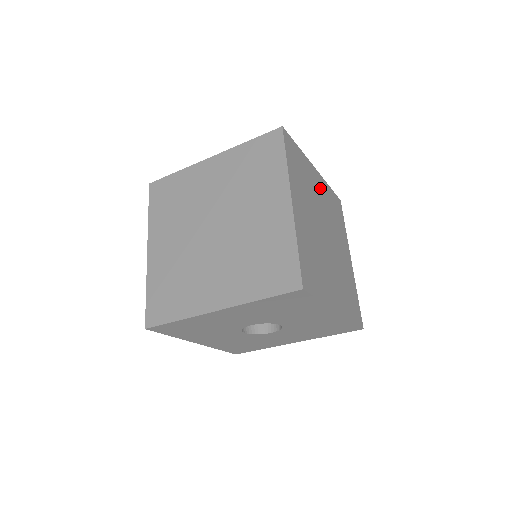
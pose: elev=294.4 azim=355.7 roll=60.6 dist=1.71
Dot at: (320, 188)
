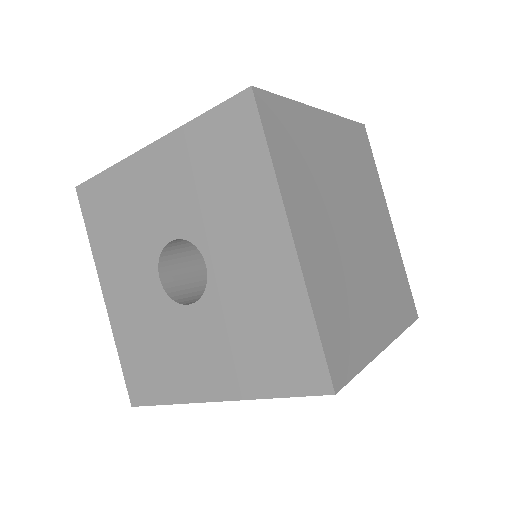
Dot at: (384, 230)
